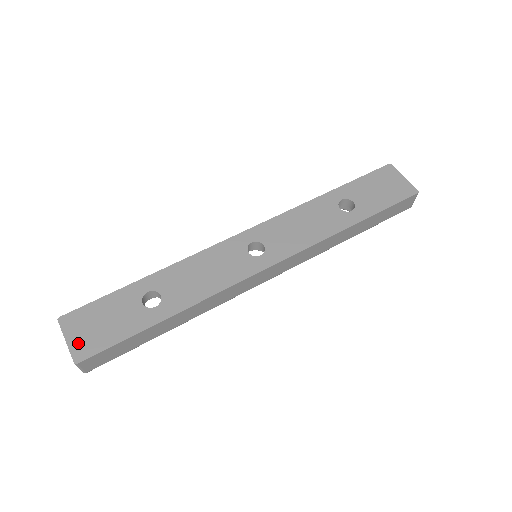
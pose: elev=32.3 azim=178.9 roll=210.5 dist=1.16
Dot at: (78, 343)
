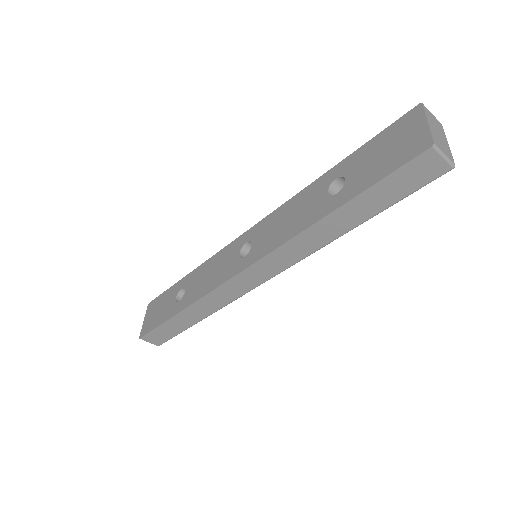
Dot at: (146, 324)
